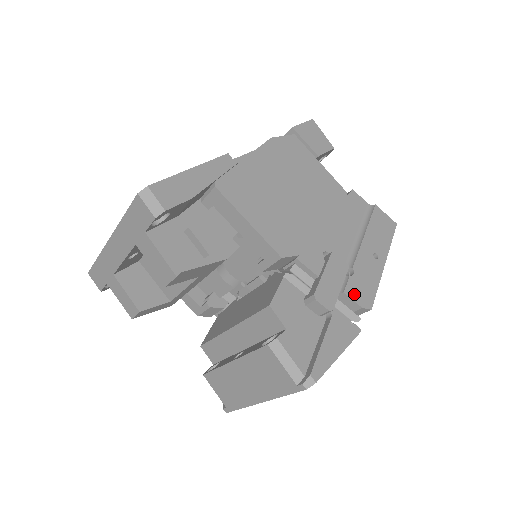
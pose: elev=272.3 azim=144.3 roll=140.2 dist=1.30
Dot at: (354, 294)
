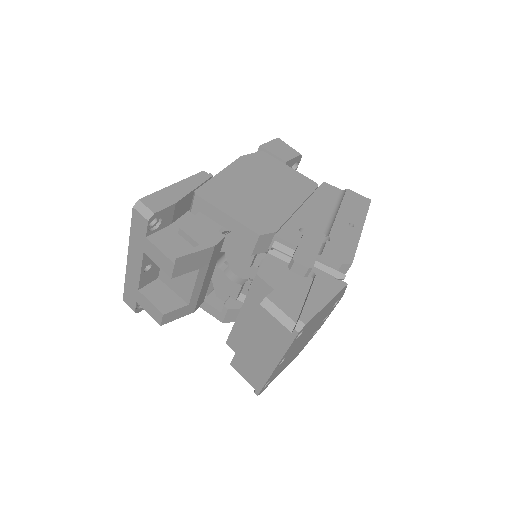
Dot at: (332, 254)
